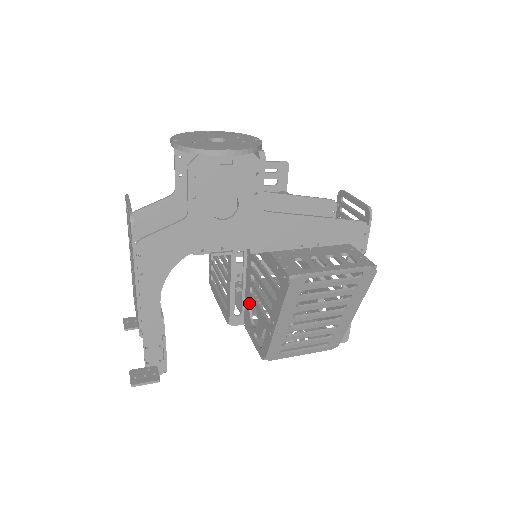
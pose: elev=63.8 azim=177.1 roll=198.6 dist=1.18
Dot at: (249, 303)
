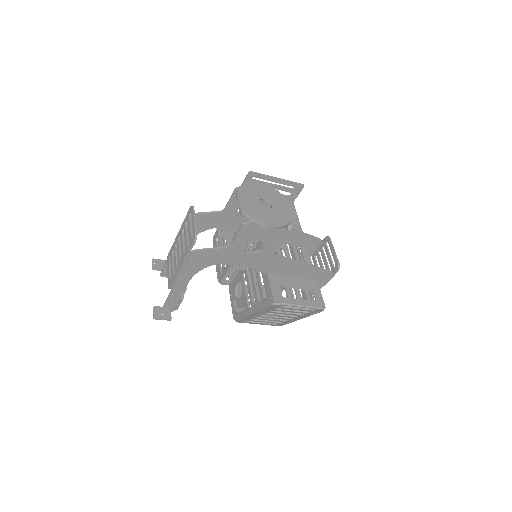
Dot at: (239, 280)
